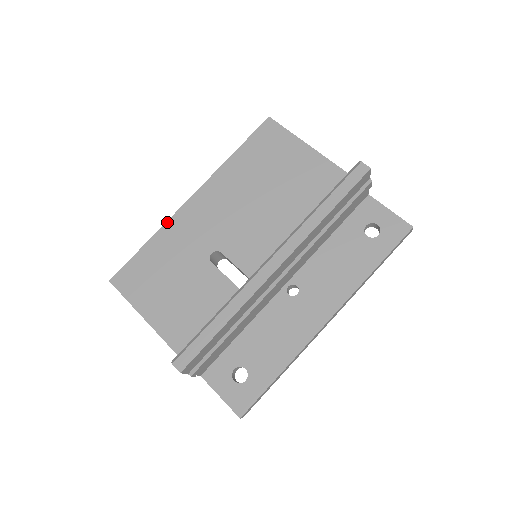
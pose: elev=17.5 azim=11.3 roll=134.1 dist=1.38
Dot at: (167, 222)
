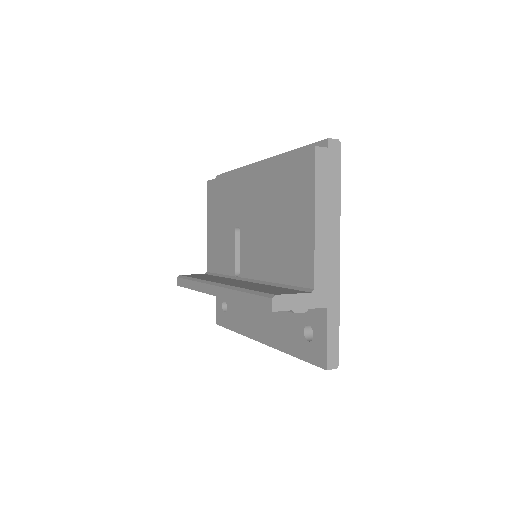
Dot at: (234, 173)
